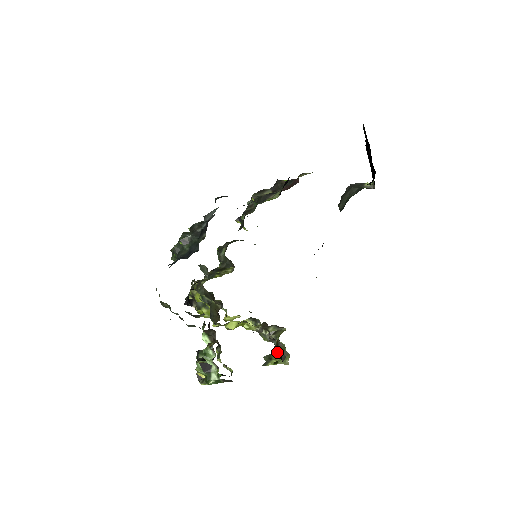
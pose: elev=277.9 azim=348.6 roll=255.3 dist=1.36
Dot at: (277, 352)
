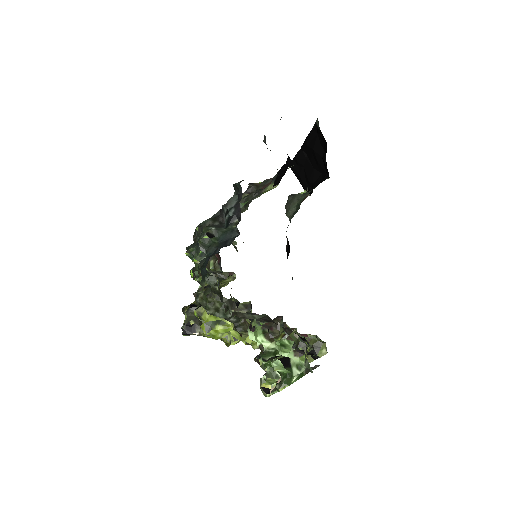
Dot at: occluded
